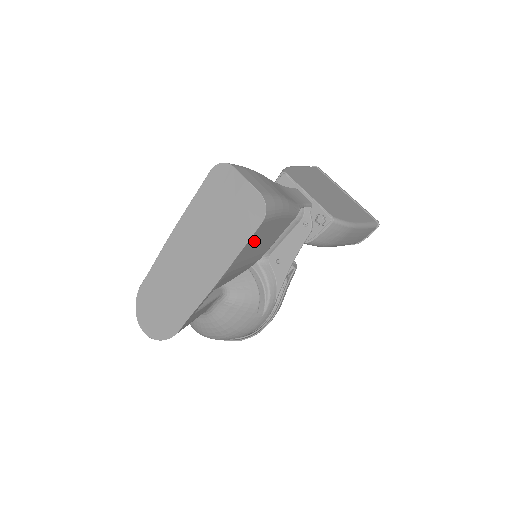
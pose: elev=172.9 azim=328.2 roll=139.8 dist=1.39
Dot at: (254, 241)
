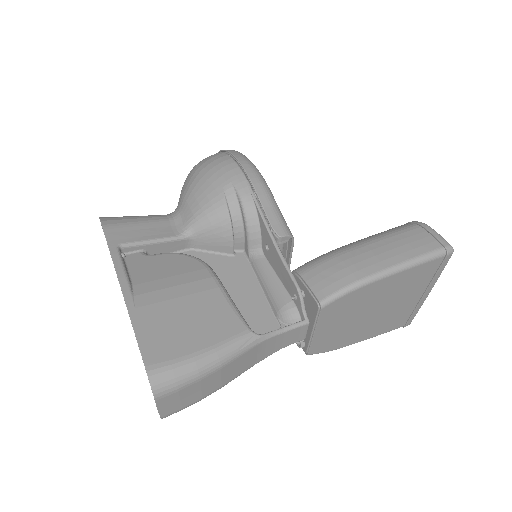
Dot at: occluded
